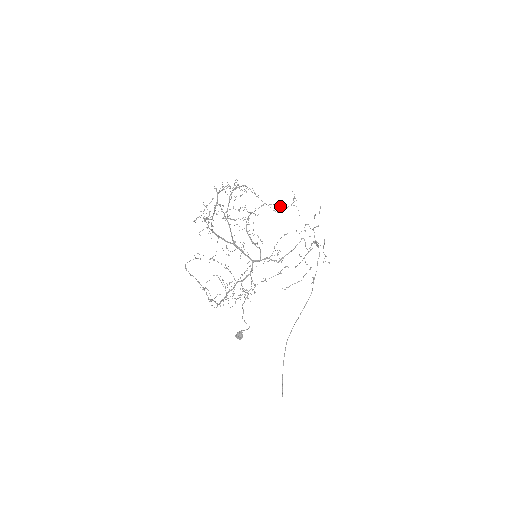
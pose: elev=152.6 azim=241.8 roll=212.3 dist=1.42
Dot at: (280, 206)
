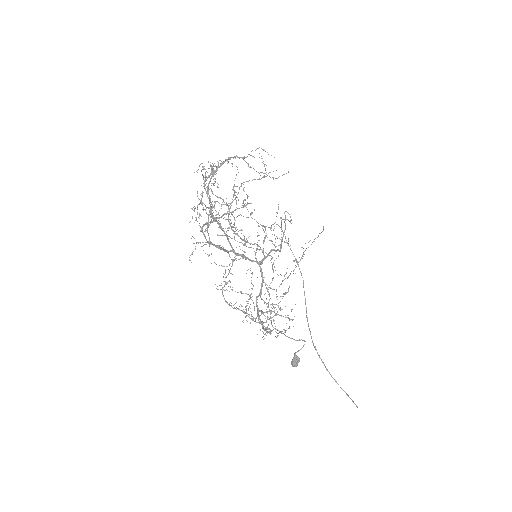
Dot at: (258, 179)
